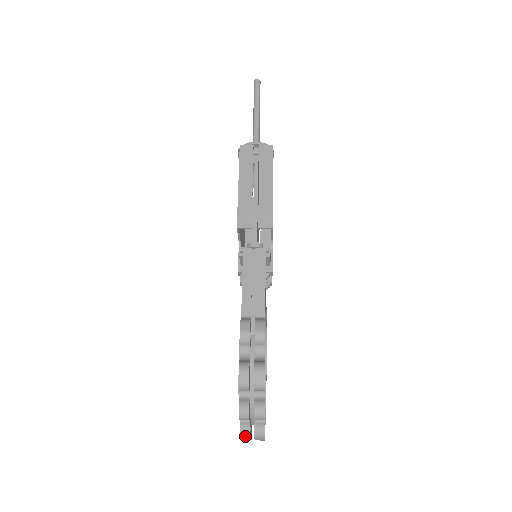
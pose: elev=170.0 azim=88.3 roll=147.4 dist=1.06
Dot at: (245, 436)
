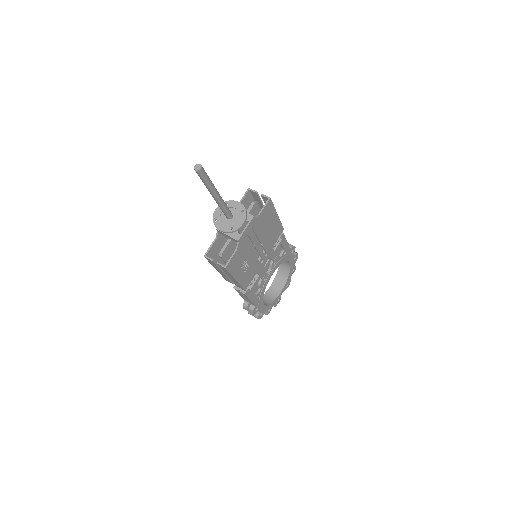
Dot at: occluded
